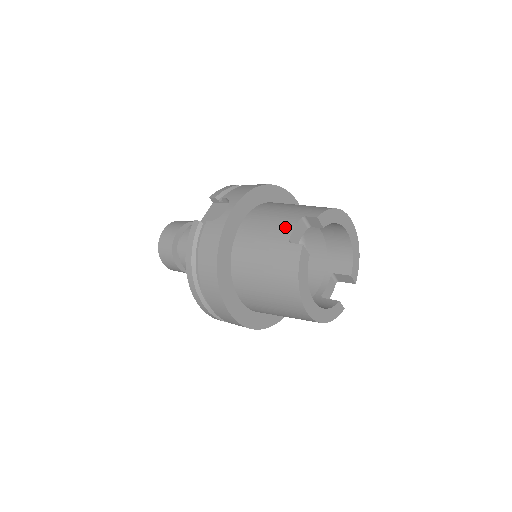
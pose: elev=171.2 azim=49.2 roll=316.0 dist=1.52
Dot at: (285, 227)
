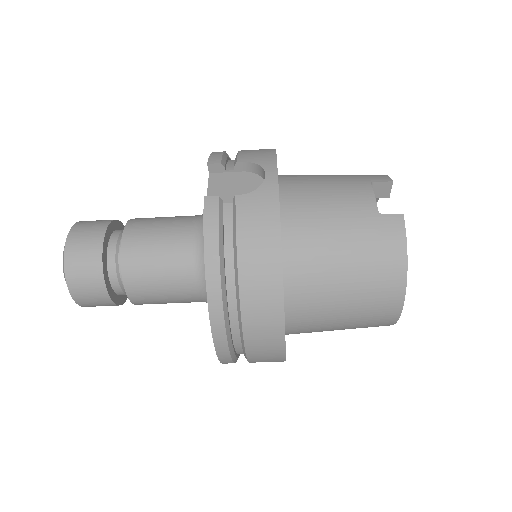
Dot at: (360, 196)
